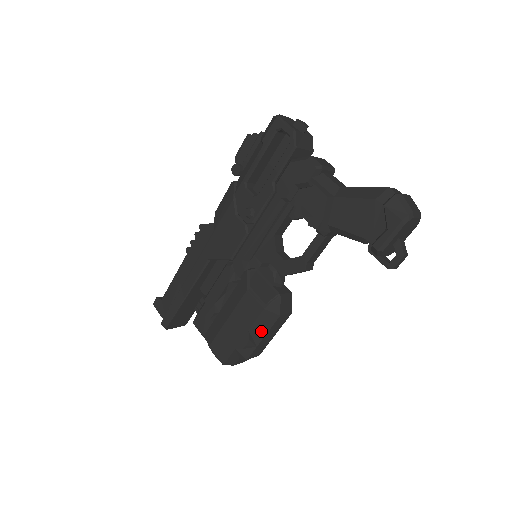
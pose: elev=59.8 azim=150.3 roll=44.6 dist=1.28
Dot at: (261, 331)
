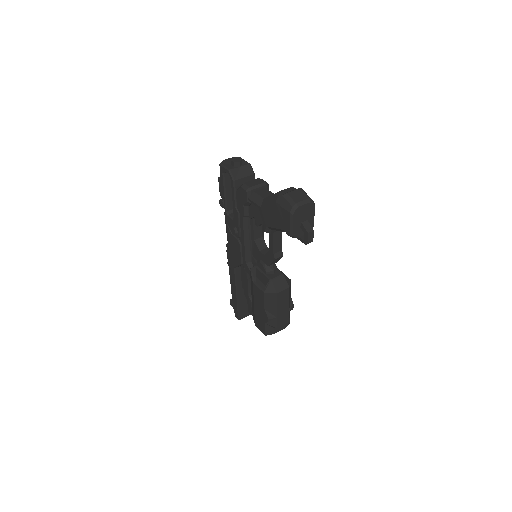
Dot at: (272, 307)
